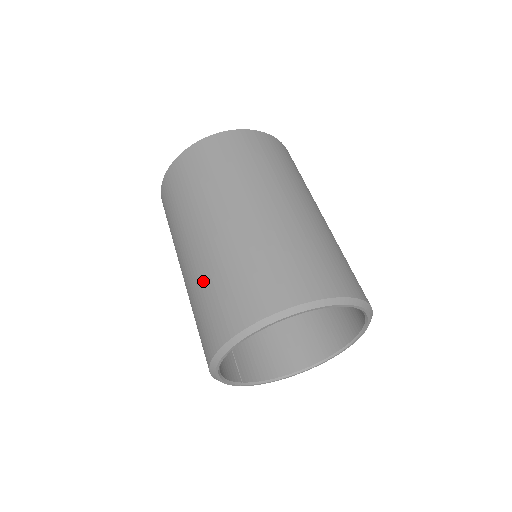
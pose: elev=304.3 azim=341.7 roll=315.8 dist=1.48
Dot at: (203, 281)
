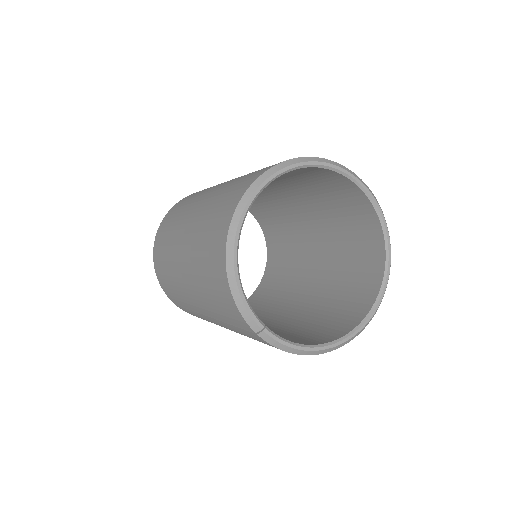
Dot at: (210, 205)
